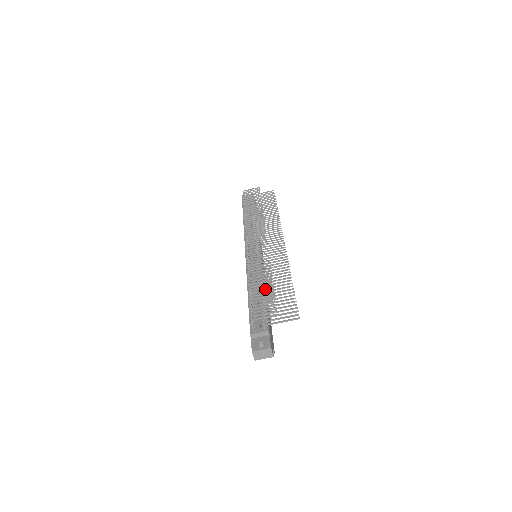
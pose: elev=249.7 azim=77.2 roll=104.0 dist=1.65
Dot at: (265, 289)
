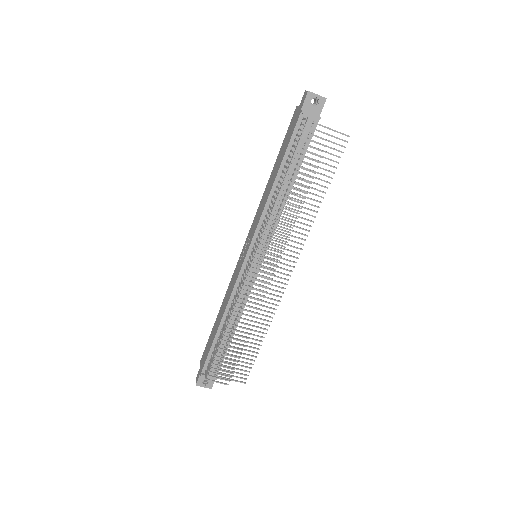
Dot at: (234, 352)
